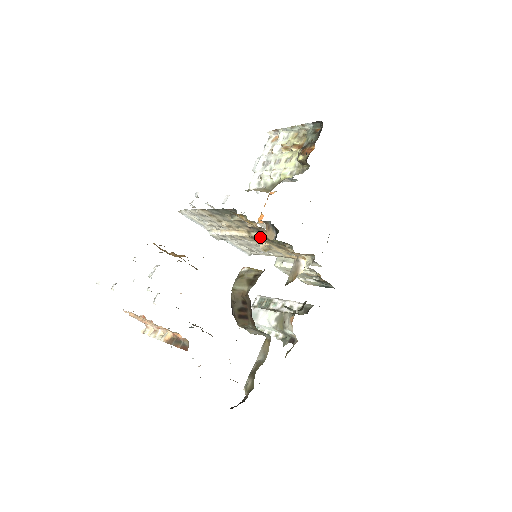
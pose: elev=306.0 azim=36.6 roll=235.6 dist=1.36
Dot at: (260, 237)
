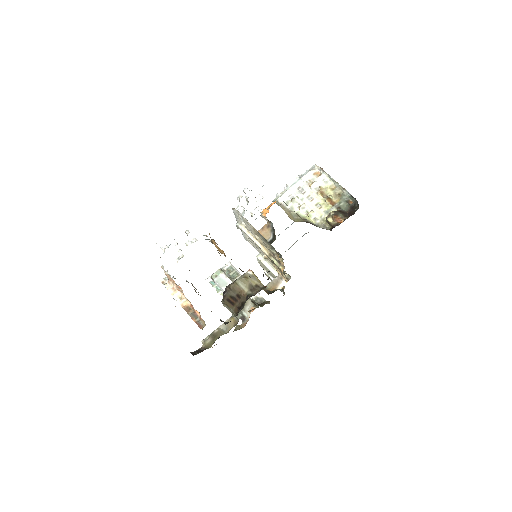
Dot at: (276, 264)
